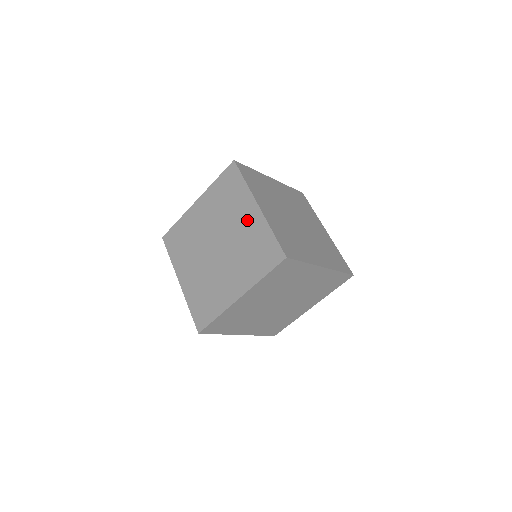
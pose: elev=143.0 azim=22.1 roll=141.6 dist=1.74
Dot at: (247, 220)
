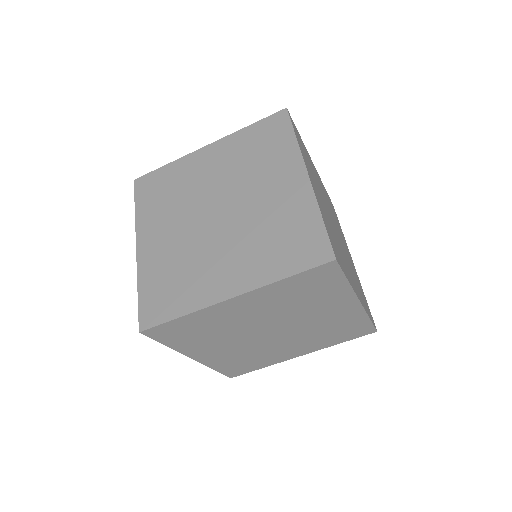
Dot at: (282, 189)
